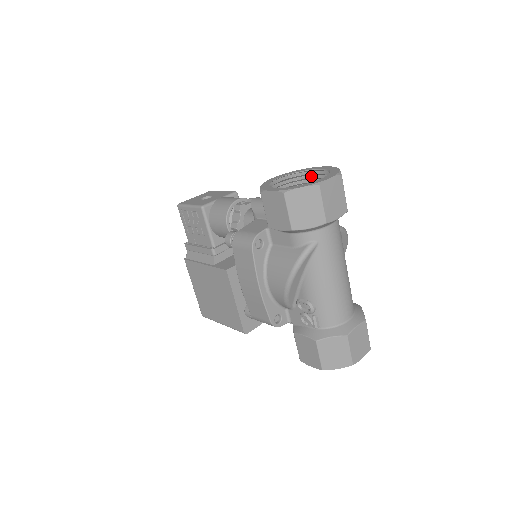
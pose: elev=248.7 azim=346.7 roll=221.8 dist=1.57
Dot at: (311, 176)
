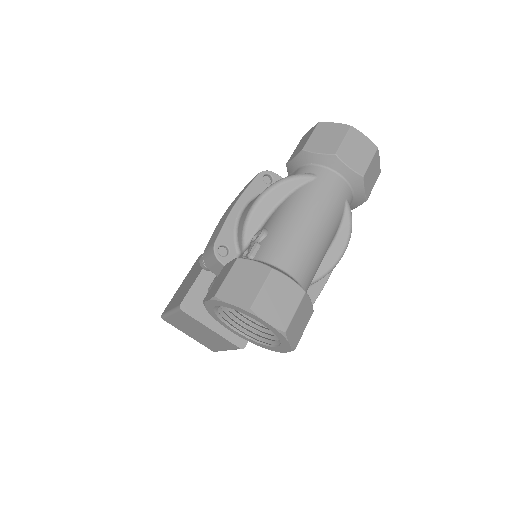
Dot at: occluded
